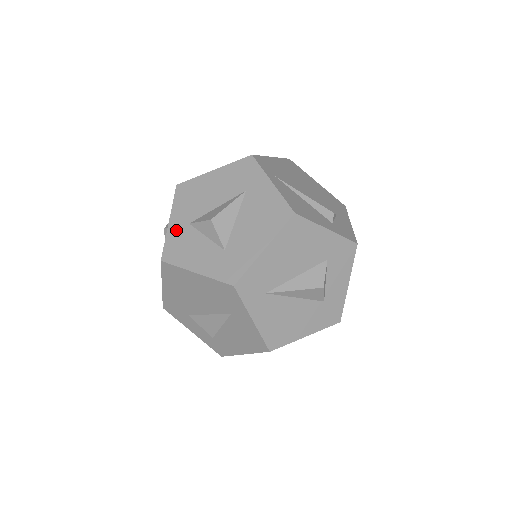
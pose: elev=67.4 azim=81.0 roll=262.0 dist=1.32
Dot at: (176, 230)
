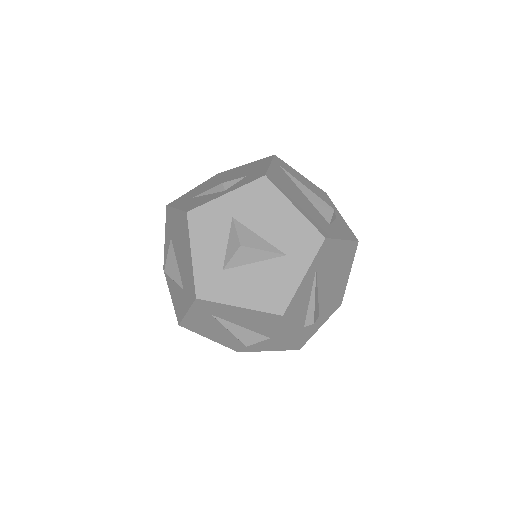
Dot at: (221, 208)
